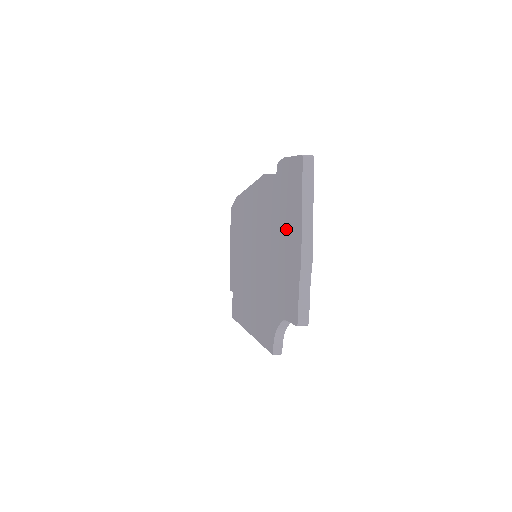
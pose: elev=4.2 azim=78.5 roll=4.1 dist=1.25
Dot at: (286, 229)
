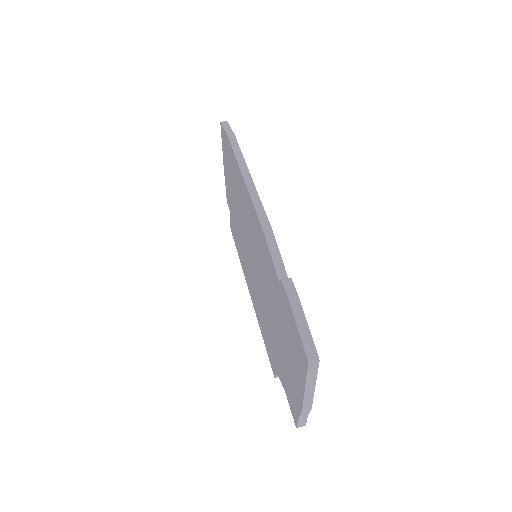
Dot at: (289, 354)
